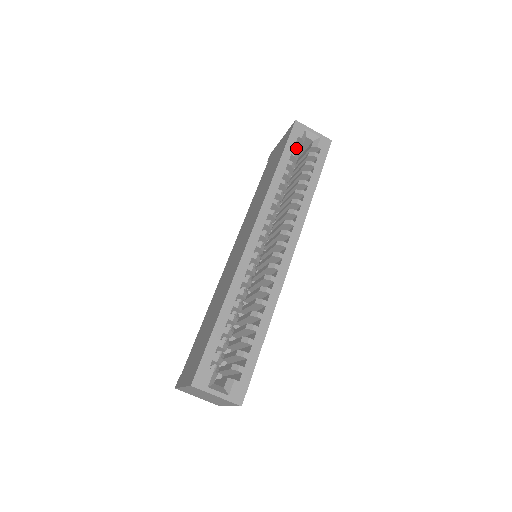
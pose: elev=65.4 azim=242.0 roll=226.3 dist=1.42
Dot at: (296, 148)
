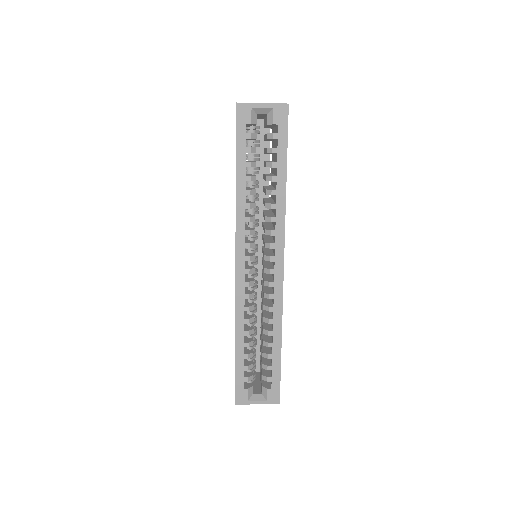
Dot at: (250, 138)
